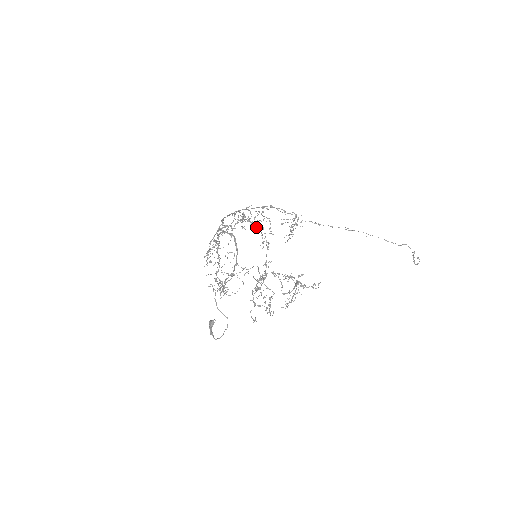
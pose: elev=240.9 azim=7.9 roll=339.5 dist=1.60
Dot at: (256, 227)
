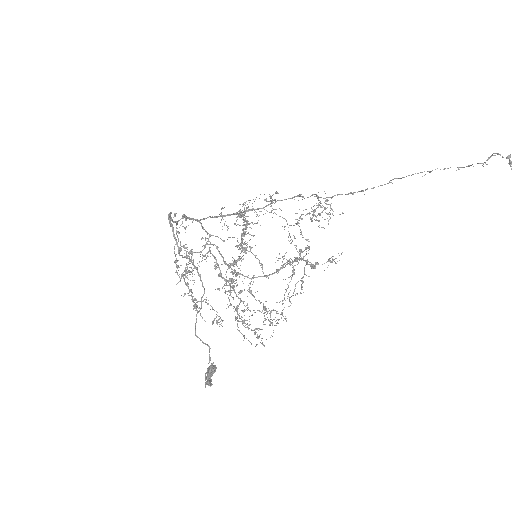
Dot at: (242, 214)
